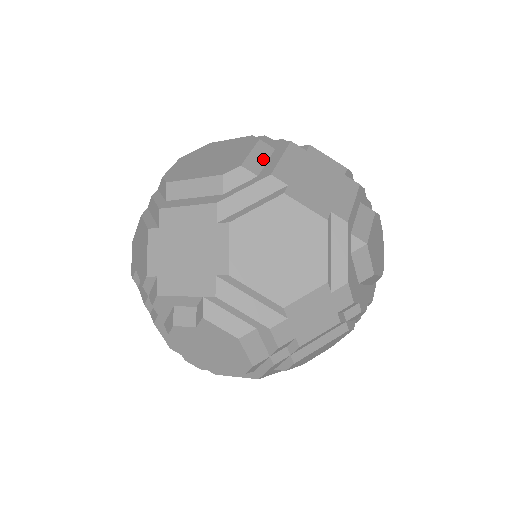
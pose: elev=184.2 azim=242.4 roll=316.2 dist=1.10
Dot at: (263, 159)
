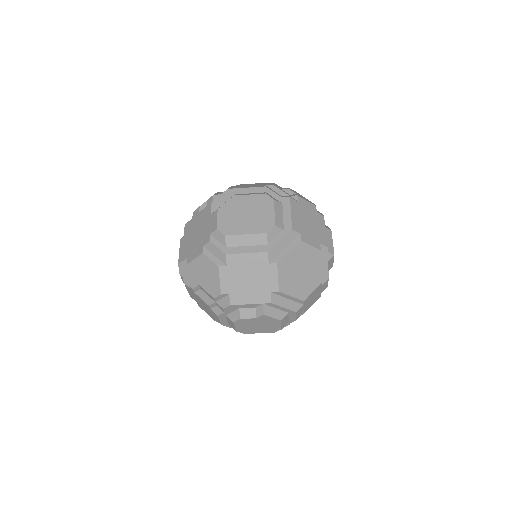
Dot at: (281, 215)
